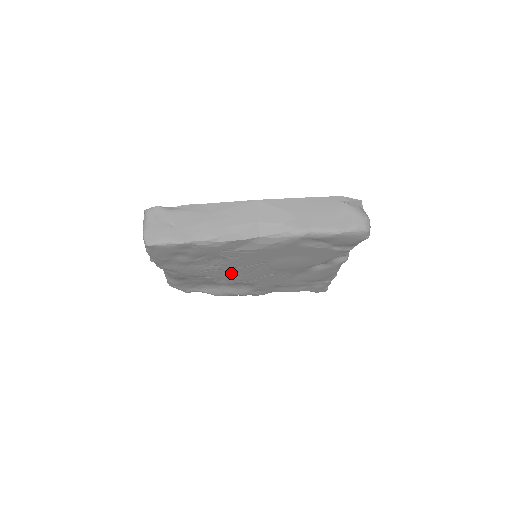
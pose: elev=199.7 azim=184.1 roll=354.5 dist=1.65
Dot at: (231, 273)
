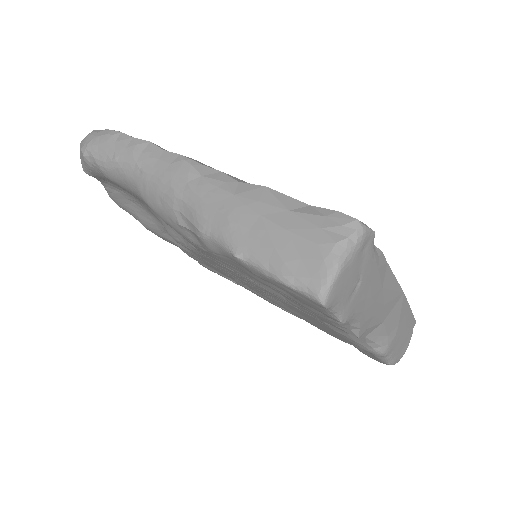
Dot at: occluded
